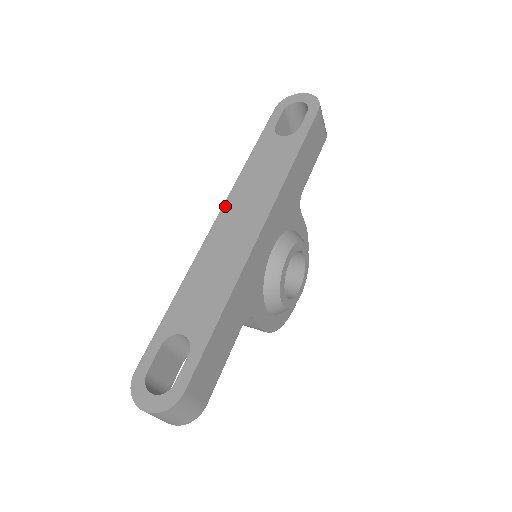
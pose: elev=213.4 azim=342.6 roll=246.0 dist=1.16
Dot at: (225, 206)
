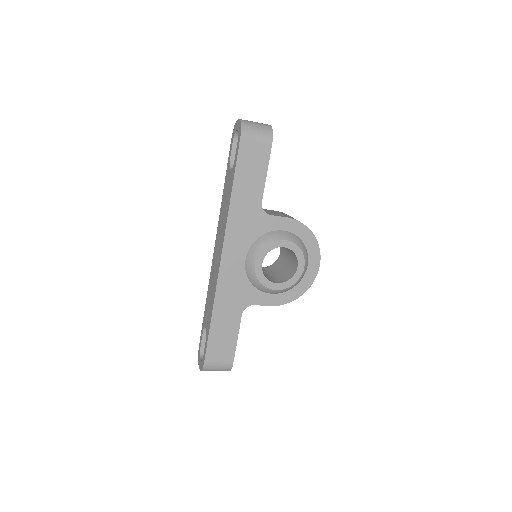
Dot at: (216, 236)
